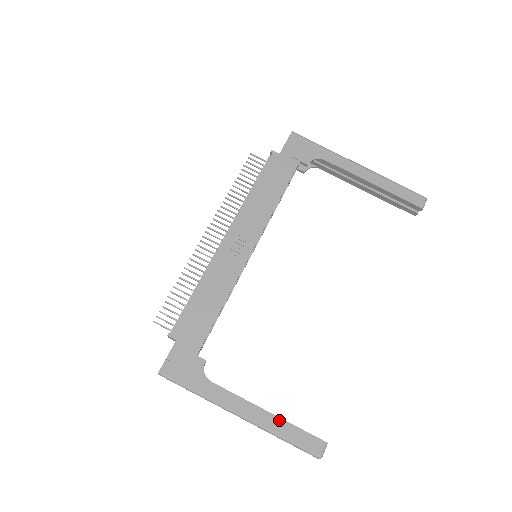
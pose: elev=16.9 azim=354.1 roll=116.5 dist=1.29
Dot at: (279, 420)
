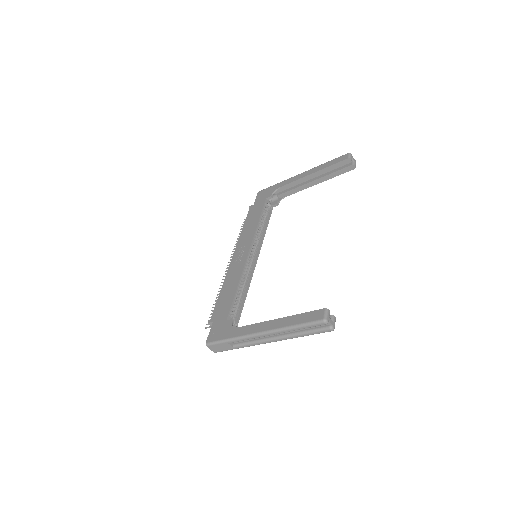
Dot at: (287, 318)
